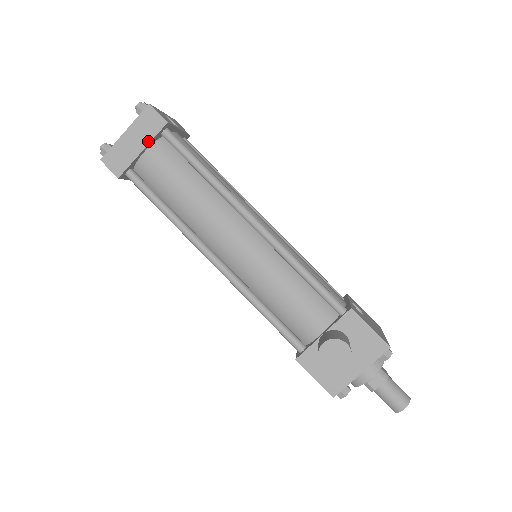
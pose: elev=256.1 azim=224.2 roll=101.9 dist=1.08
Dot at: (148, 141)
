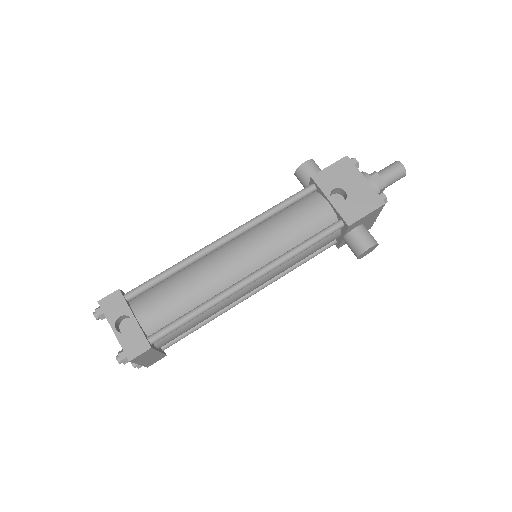
Dot at: (156, 352)
